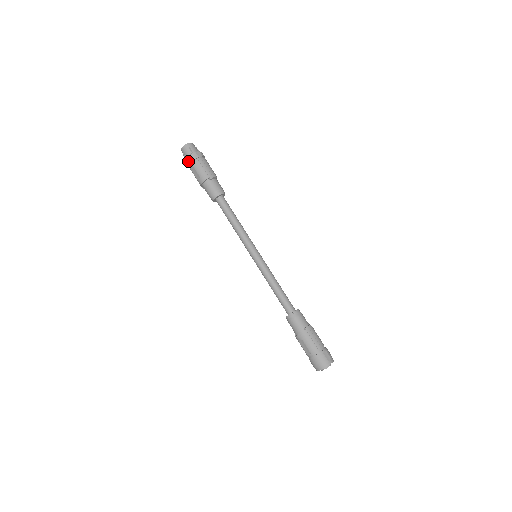
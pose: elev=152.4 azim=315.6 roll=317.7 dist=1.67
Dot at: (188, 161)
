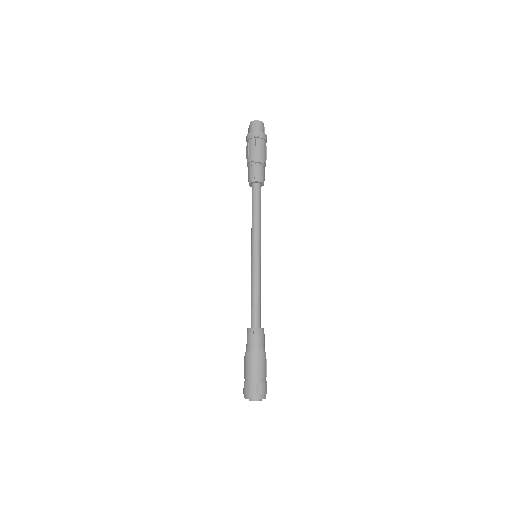
Dot at: (247, 137)
